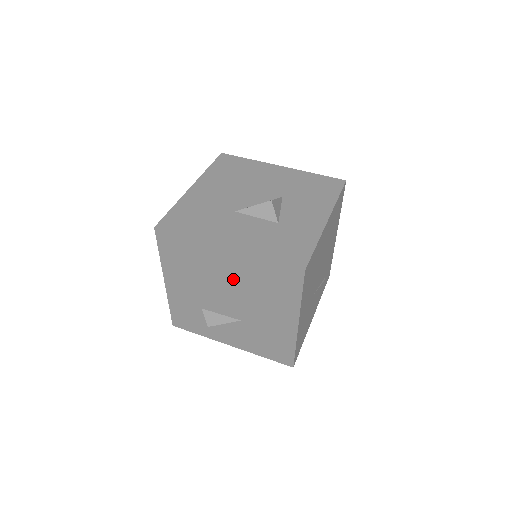
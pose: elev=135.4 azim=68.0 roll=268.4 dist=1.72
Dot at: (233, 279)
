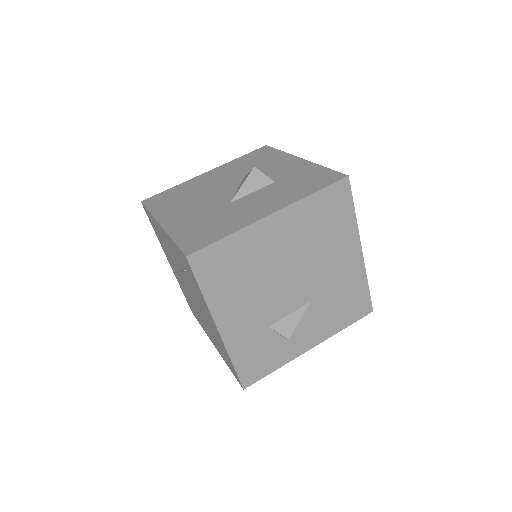
Dot at: (289, 250)
